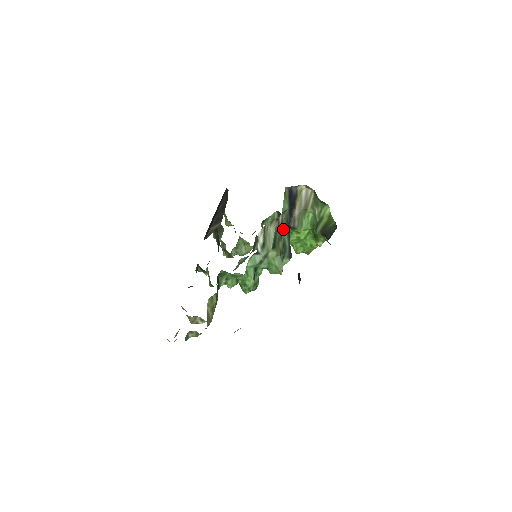
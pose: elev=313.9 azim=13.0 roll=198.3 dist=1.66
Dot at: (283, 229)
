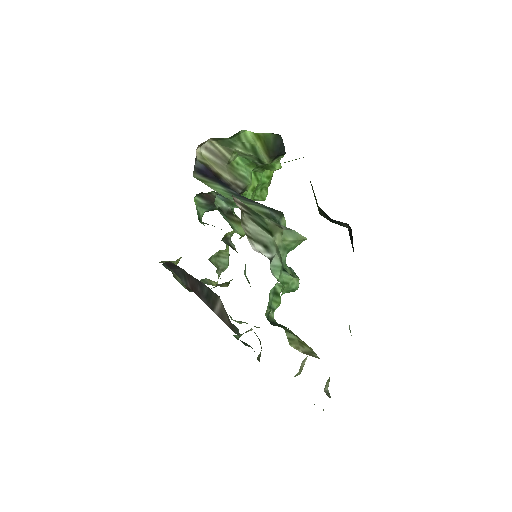
Dot at: occluded
